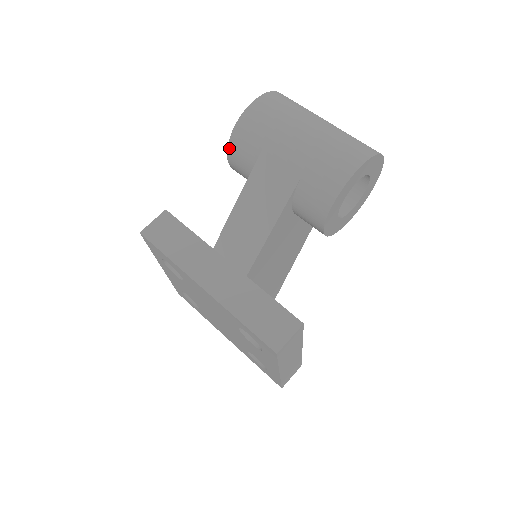
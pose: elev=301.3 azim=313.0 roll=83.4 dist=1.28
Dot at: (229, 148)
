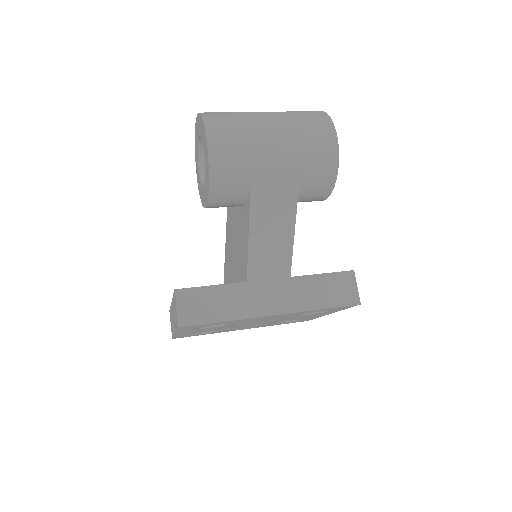
Dot at: (211, 196)
